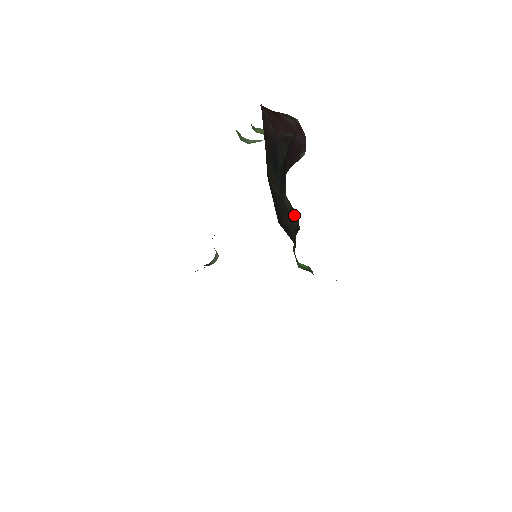
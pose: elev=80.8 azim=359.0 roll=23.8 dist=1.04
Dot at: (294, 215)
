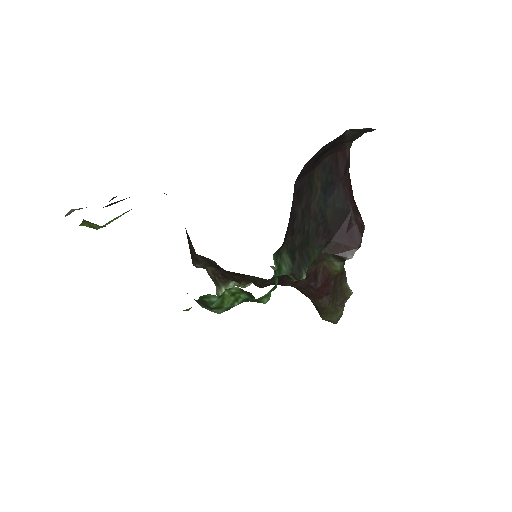
Dot at: (306, 259)
